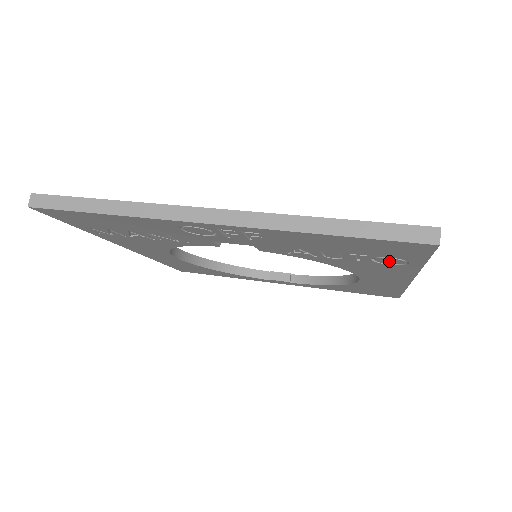
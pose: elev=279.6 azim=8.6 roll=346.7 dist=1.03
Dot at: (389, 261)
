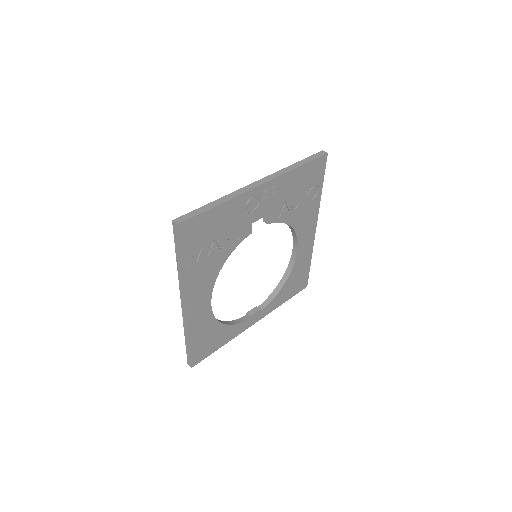
Dot at: (313, 194)
